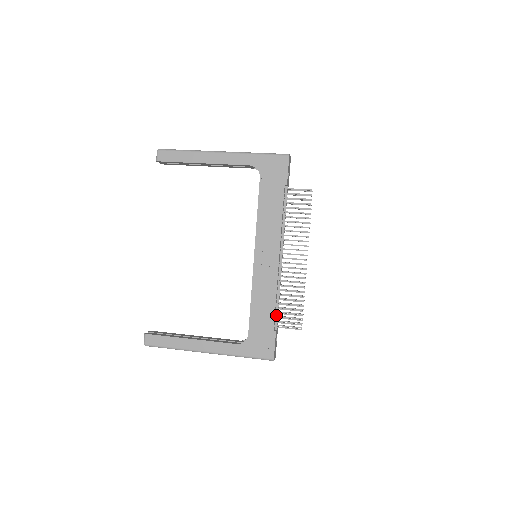
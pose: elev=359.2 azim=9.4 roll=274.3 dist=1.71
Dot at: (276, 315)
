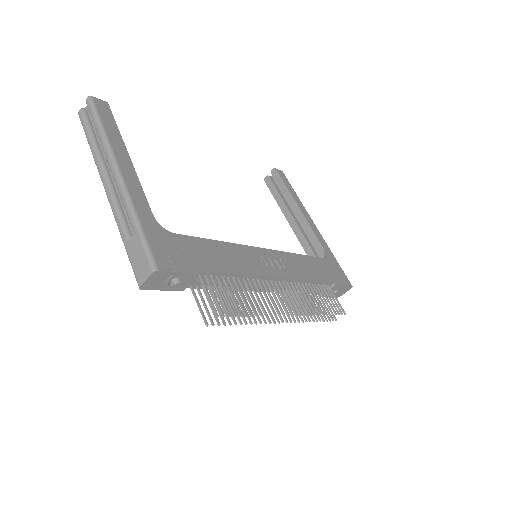
Dot at: (212, 280)
